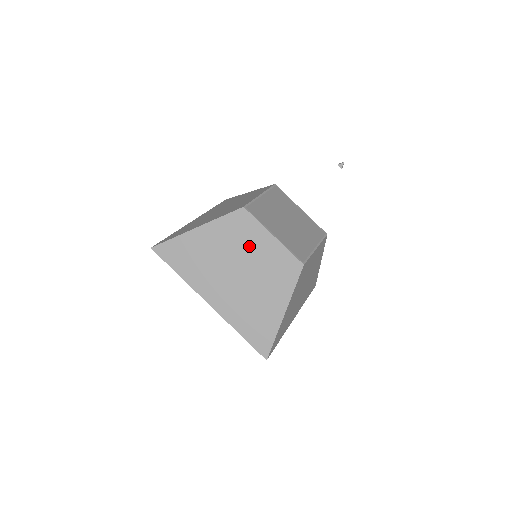
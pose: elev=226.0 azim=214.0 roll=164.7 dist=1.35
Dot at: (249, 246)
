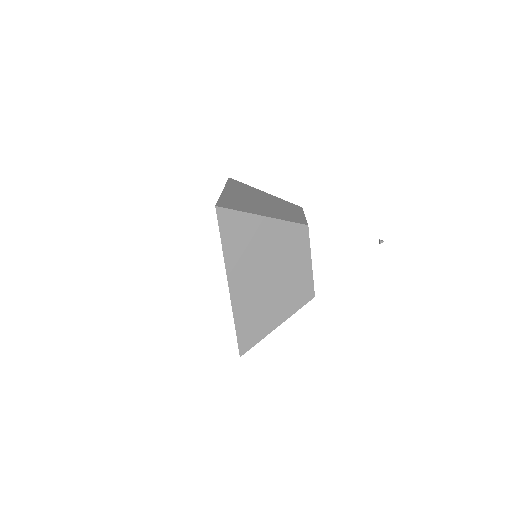
Dot at: (291, 258)
